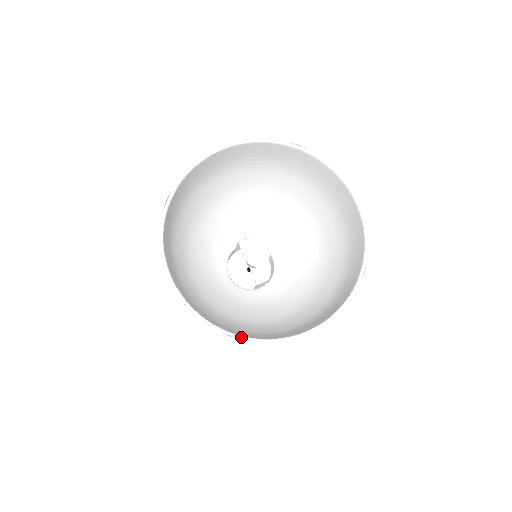
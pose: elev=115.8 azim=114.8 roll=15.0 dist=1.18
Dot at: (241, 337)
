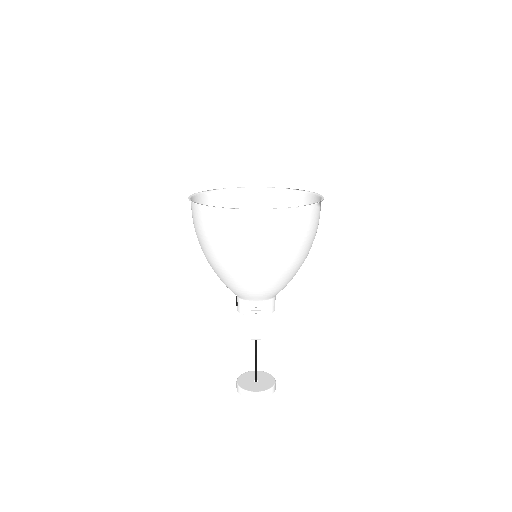
Dot at: (211, 206)
